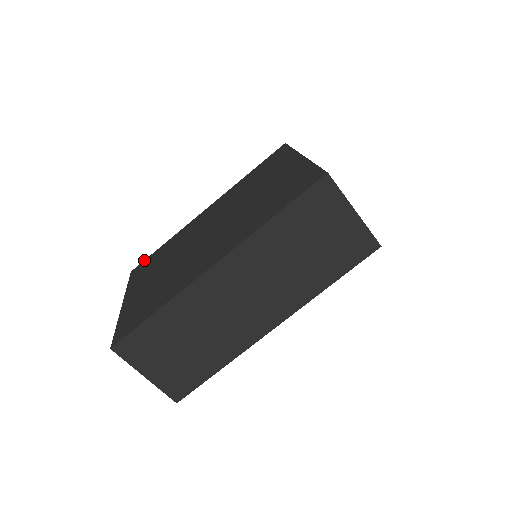
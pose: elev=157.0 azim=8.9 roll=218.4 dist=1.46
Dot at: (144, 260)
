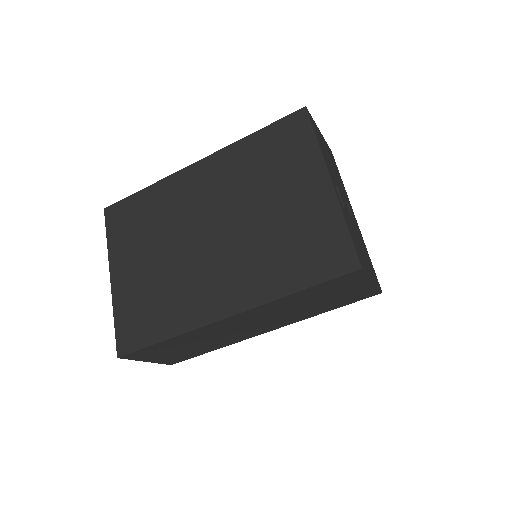
Dot at: (119, 201)
